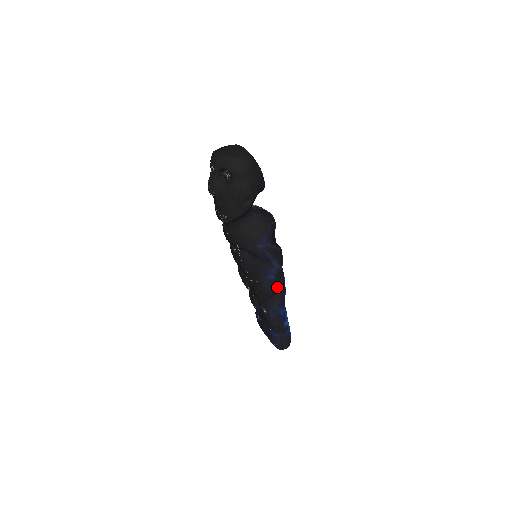
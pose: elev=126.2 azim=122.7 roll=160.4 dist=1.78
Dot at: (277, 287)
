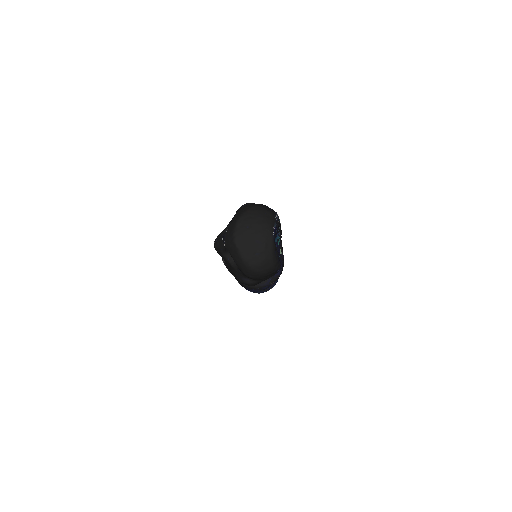
Dot at: occluded
